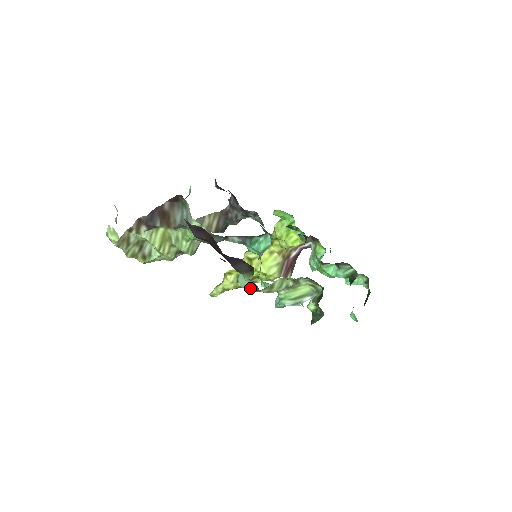
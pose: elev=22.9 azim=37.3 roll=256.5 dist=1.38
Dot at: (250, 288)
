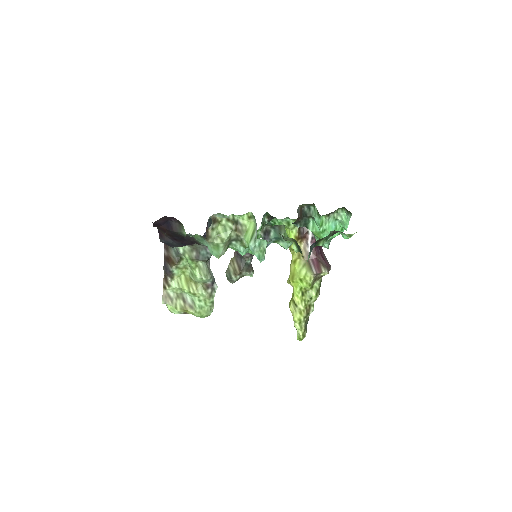
Dot at: (211, 248)
